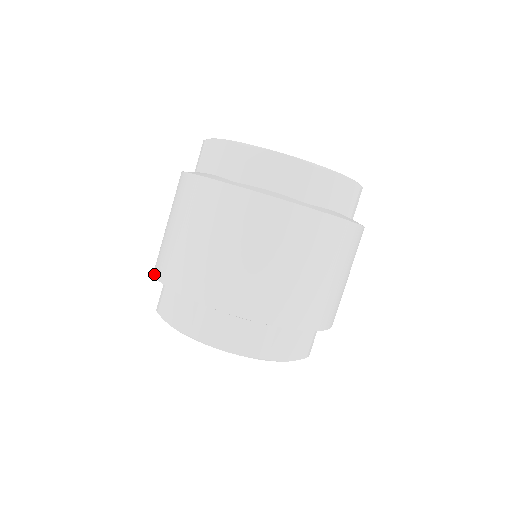
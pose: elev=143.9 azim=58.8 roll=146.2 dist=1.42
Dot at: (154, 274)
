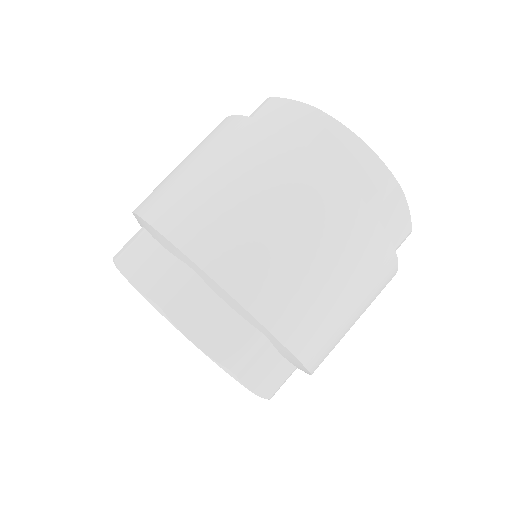
Dot at: (136, 212)
